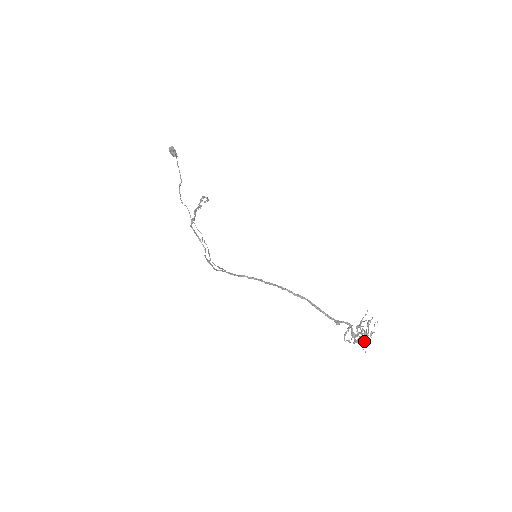
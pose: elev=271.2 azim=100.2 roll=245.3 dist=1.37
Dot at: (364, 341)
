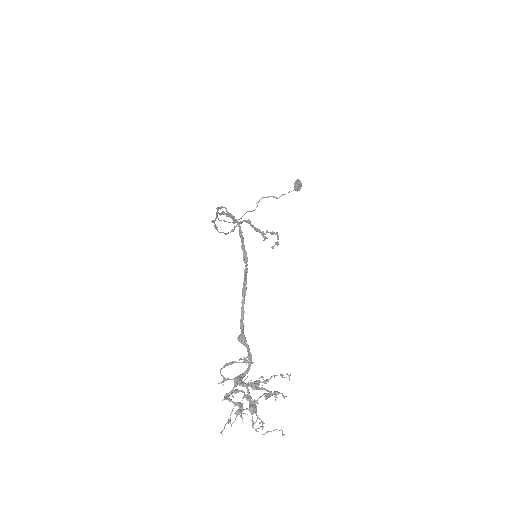
Dot at: (239, 409)
